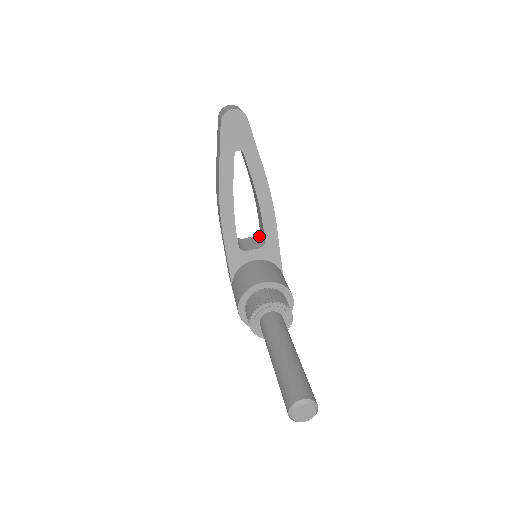
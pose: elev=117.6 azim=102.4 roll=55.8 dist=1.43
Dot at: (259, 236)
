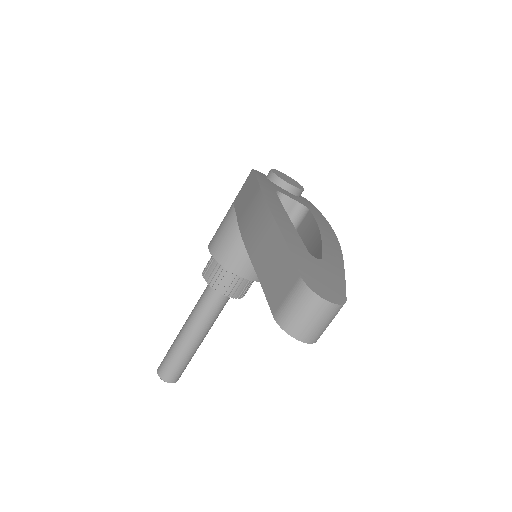
Dot at: (300, 215)
